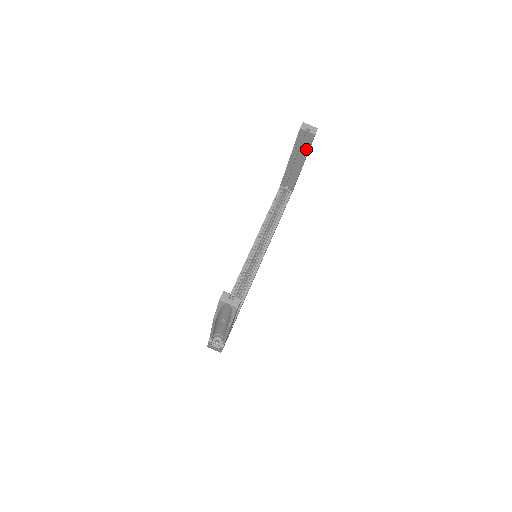
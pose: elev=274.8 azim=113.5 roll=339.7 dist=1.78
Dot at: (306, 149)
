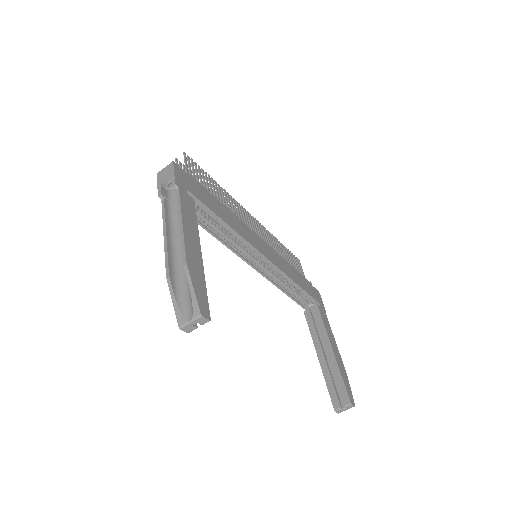
Dot at: occluded
